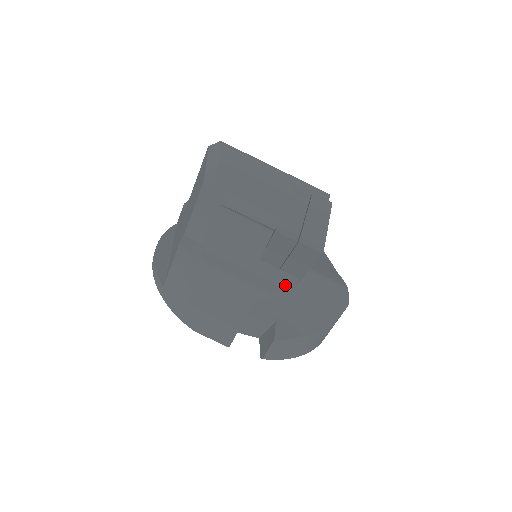
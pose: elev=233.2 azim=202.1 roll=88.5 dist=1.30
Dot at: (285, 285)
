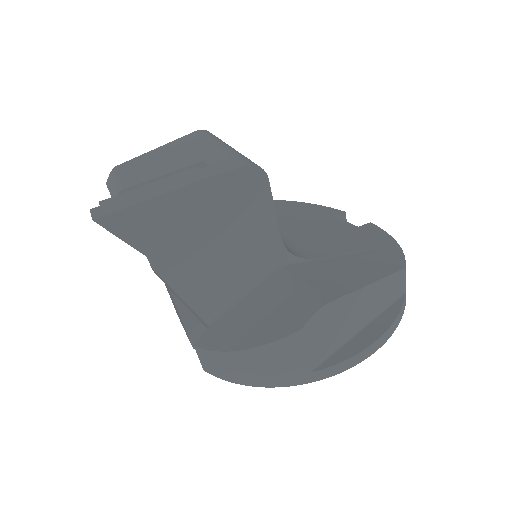
Dot at: (153, 270)
